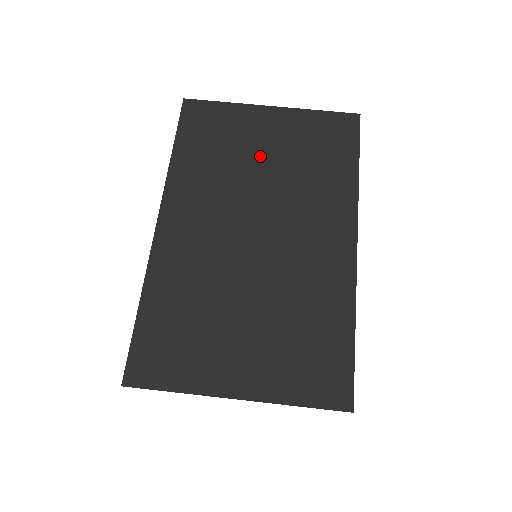
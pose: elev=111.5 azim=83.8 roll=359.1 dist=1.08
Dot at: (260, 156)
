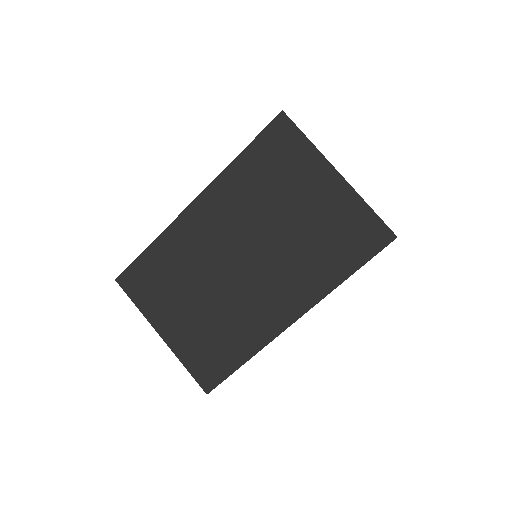
Dot at: (292, 209)
